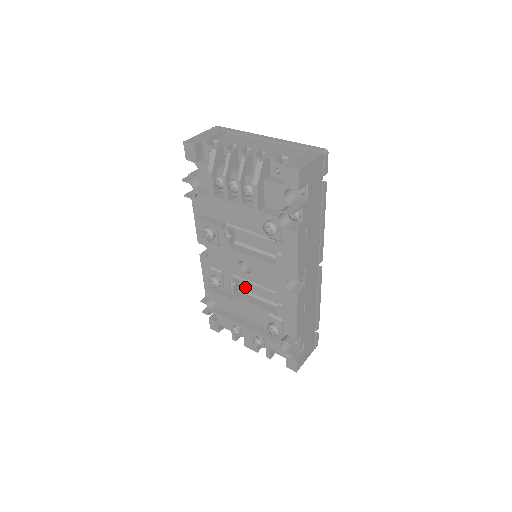
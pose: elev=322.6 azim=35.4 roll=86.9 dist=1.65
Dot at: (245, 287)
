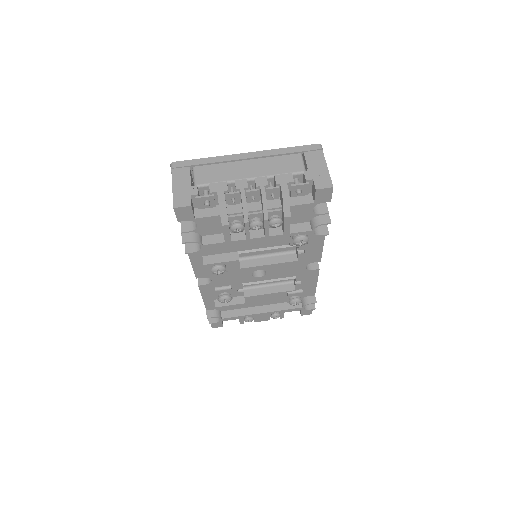
Dot at: occluded
